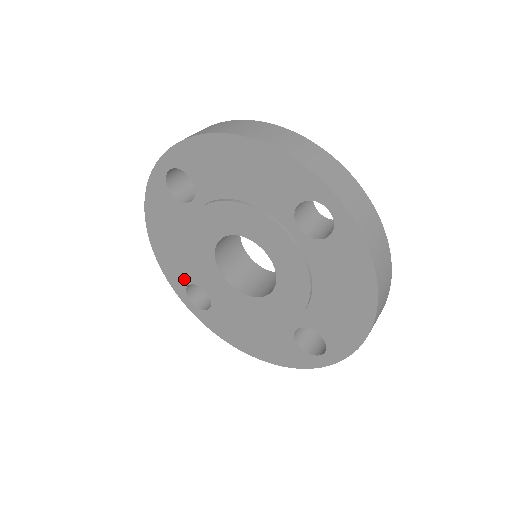
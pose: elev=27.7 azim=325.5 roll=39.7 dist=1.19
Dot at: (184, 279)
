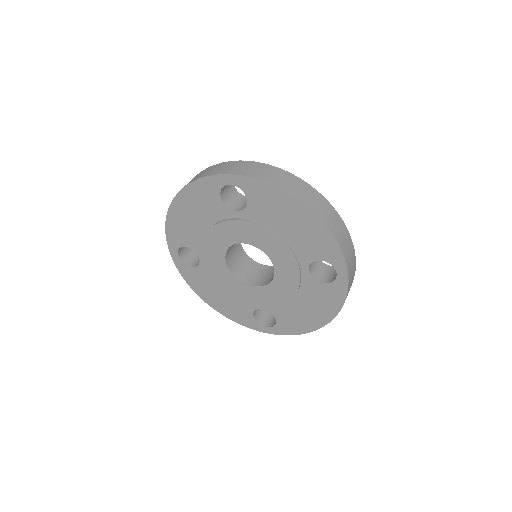
Dot at: (248, 315)
